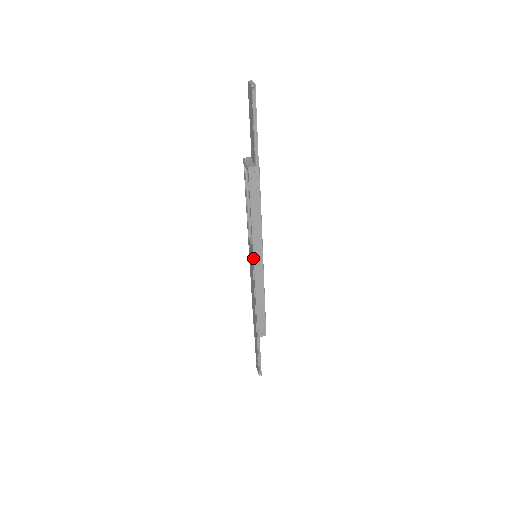
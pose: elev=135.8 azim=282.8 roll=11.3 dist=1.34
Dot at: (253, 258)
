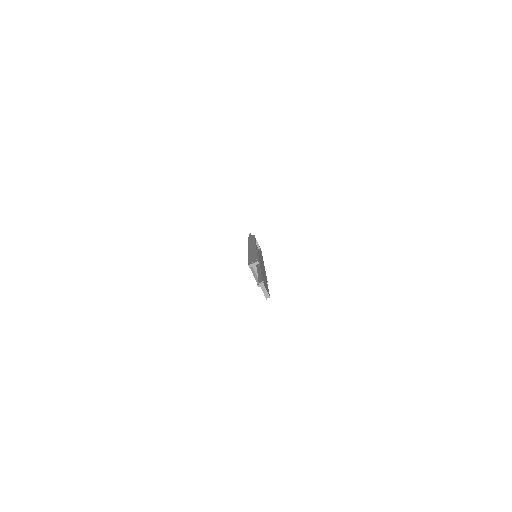
Dot at: occluded
